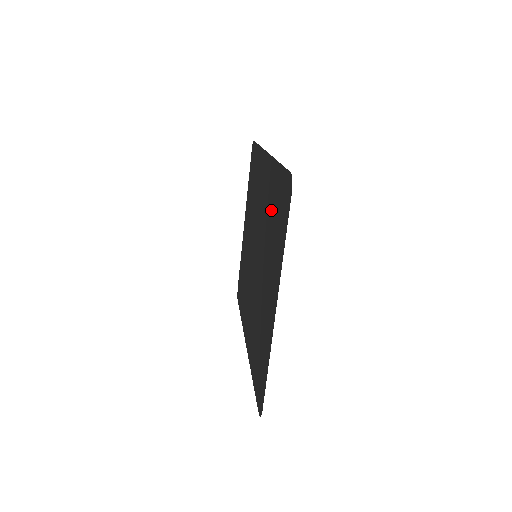
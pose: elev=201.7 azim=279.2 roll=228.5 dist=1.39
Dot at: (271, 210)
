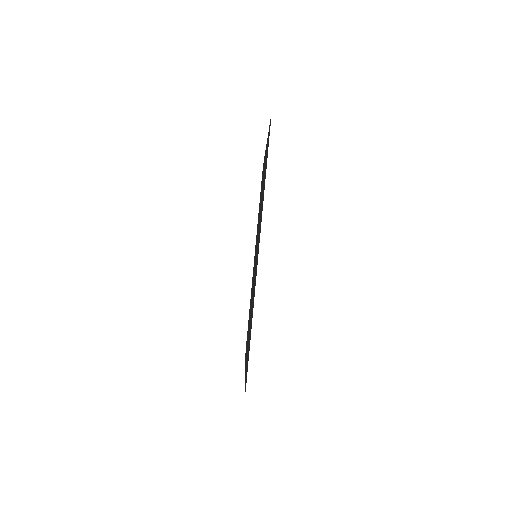
Dot at: occluded
